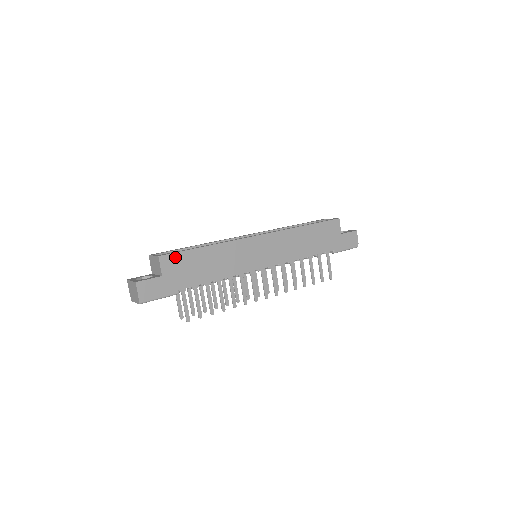
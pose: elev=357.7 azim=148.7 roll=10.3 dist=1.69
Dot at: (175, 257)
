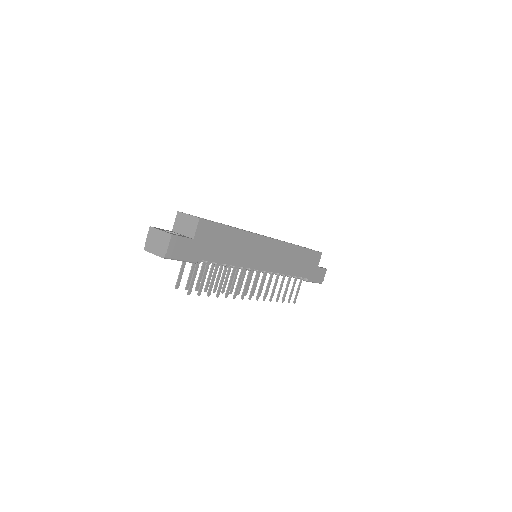
Dot at: (210, 226)
